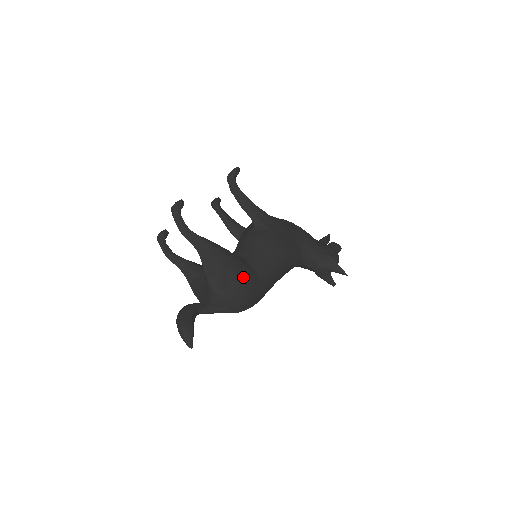
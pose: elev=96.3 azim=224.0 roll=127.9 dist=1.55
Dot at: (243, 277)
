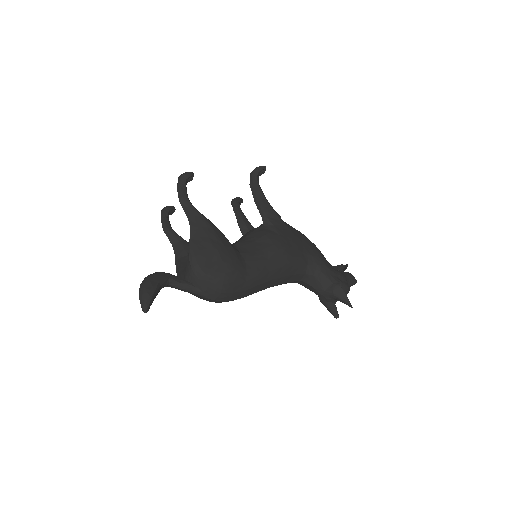
Dot at: (228, 263)
